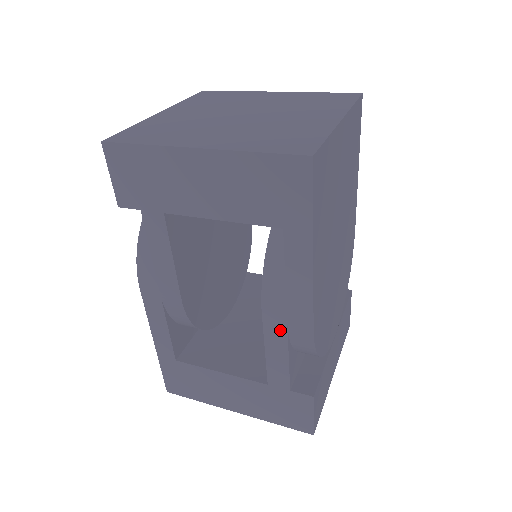
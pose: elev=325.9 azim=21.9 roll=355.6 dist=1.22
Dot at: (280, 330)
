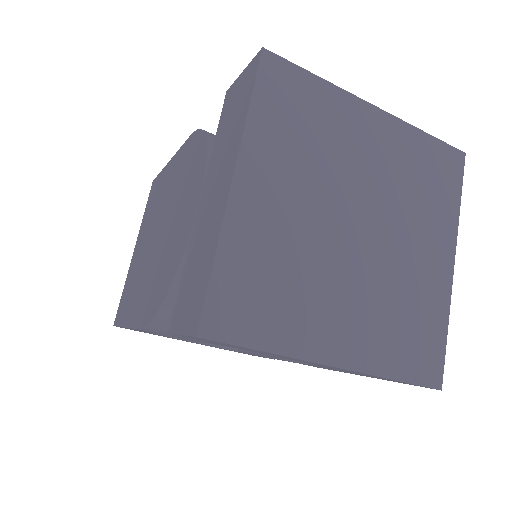
Dot at: occluded
